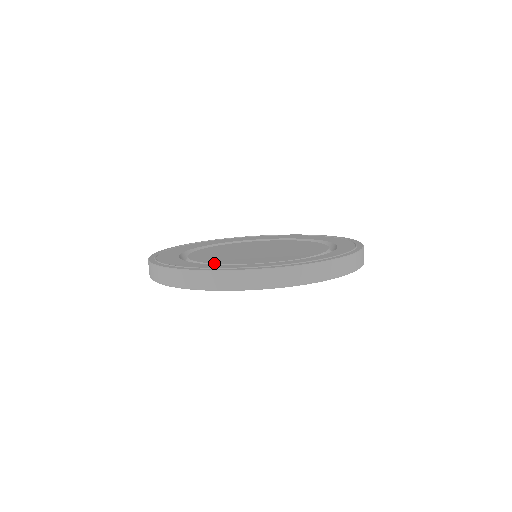
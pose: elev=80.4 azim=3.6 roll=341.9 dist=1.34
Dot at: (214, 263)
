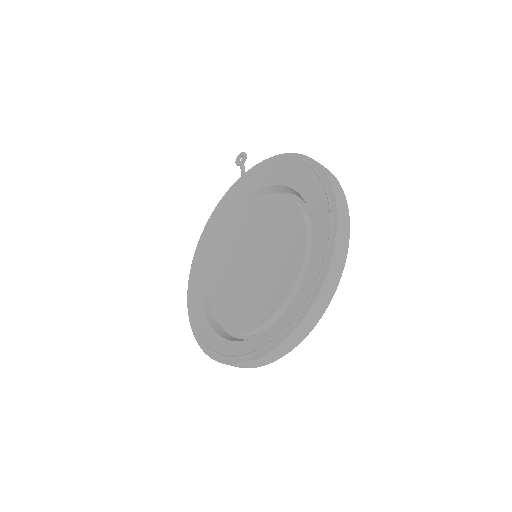
Dot at: (220, 325)
